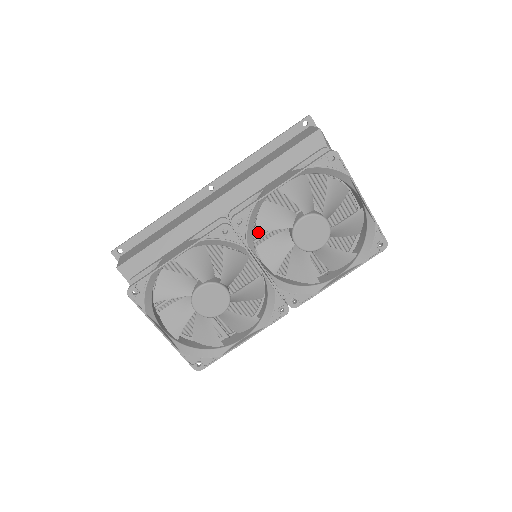
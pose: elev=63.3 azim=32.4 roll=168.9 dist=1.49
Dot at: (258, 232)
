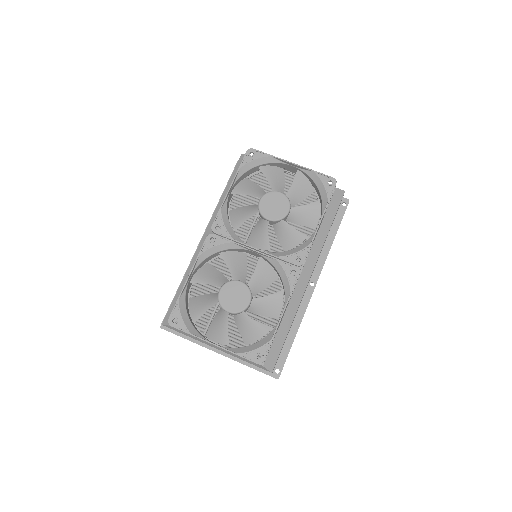
Dot at: (237, 228)
